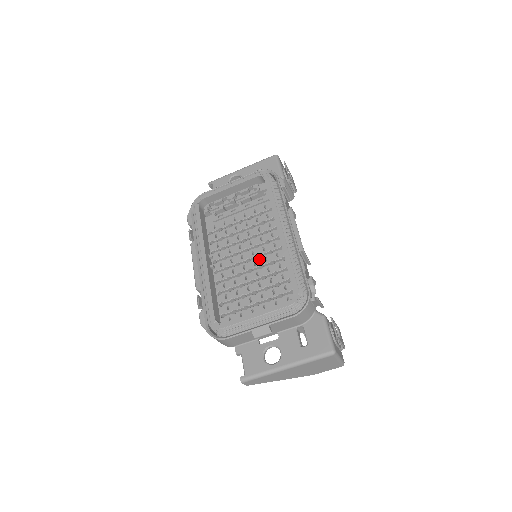
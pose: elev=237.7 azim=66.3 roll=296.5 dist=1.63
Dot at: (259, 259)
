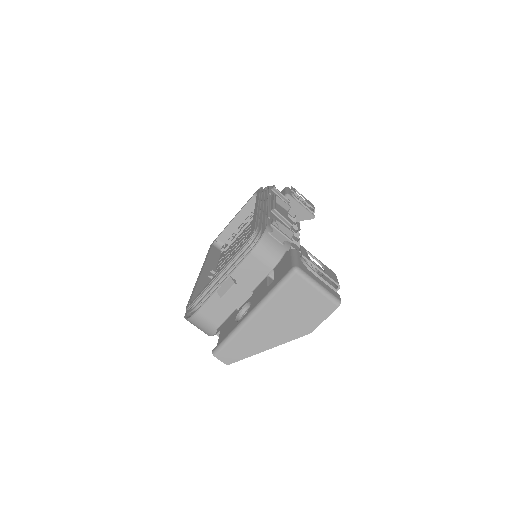
Dot at: occluded
